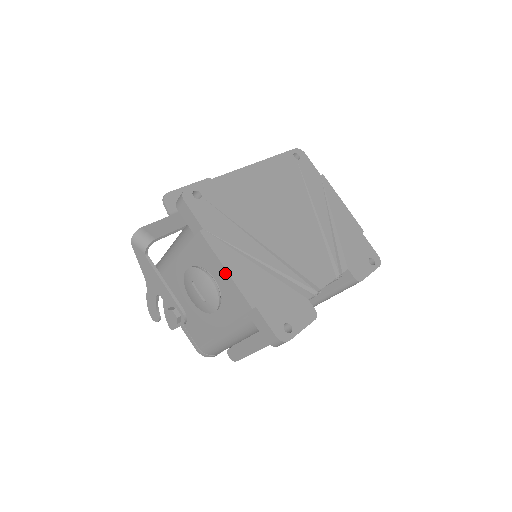
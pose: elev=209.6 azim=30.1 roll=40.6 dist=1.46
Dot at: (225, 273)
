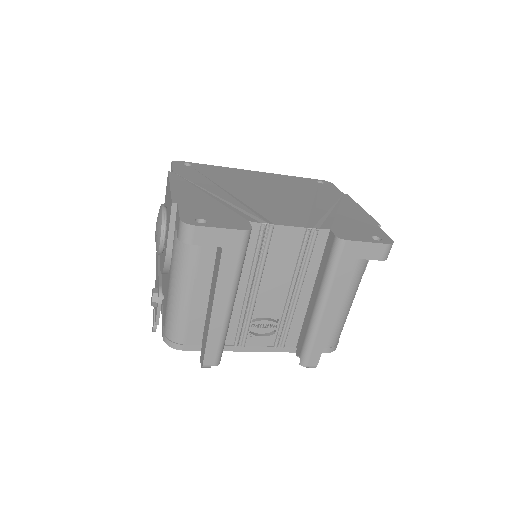
Dot at: (169, 190)
